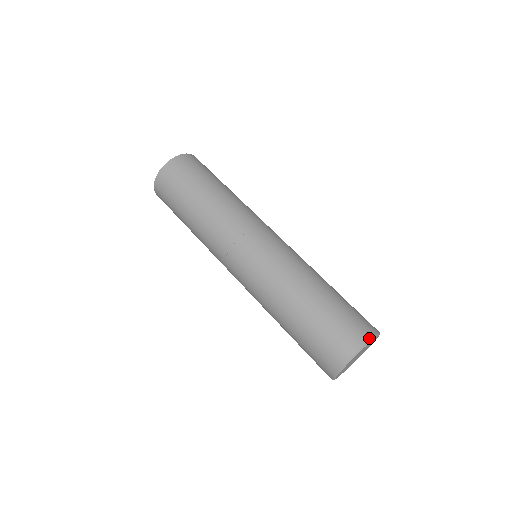
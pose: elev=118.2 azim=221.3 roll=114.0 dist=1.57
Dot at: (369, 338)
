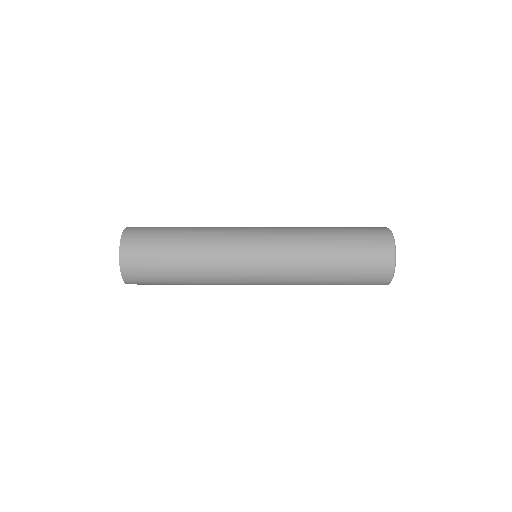
Dot at: occluded
